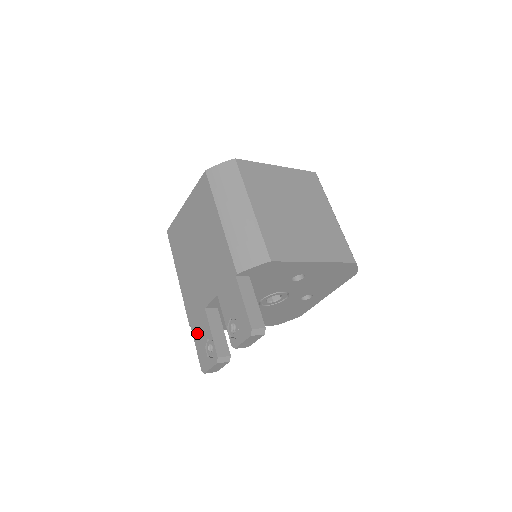
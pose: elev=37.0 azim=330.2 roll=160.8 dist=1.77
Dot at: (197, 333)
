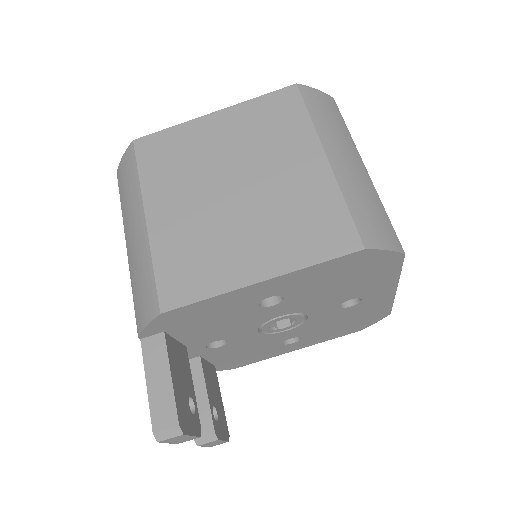
Dot at: occluded
